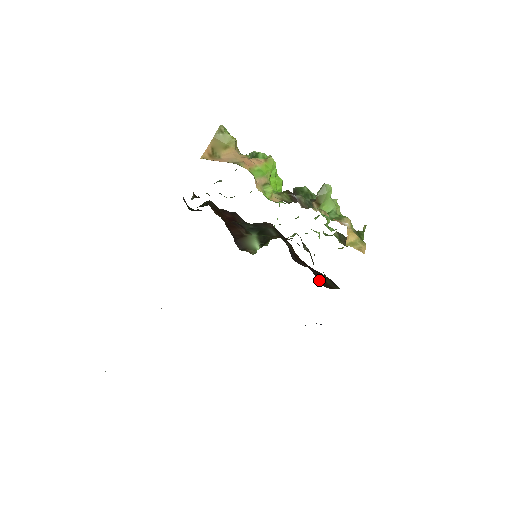
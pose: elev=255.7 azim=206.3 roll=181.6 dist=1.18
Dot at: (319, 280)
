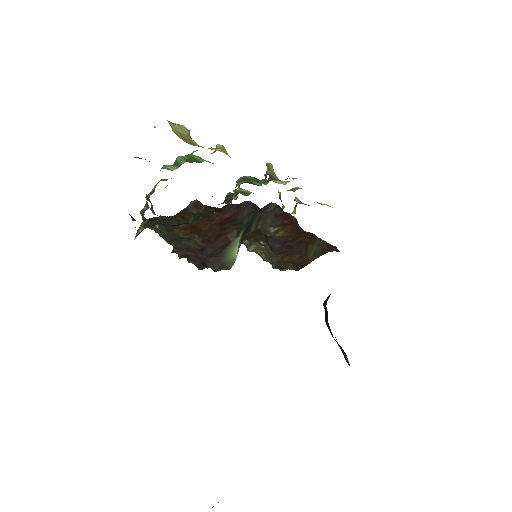
Dot at: (295, 262)
